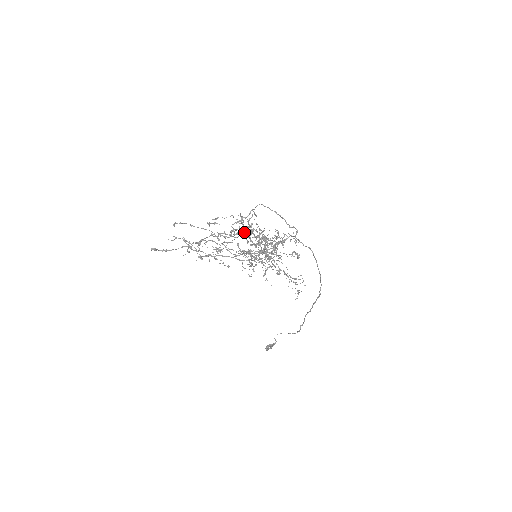
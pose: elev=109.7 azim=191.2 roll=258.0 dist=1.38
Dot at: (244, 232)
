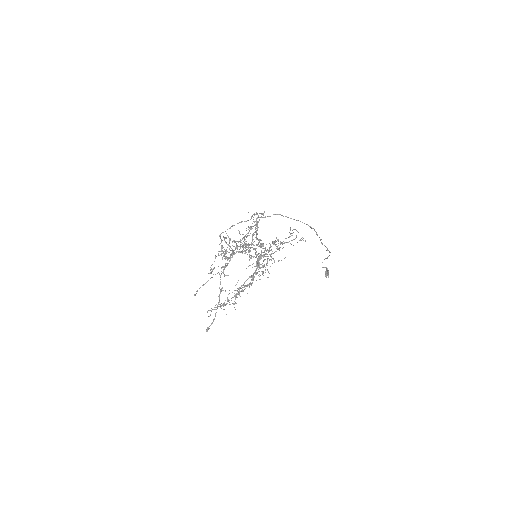
Dot at: (232, 251)
